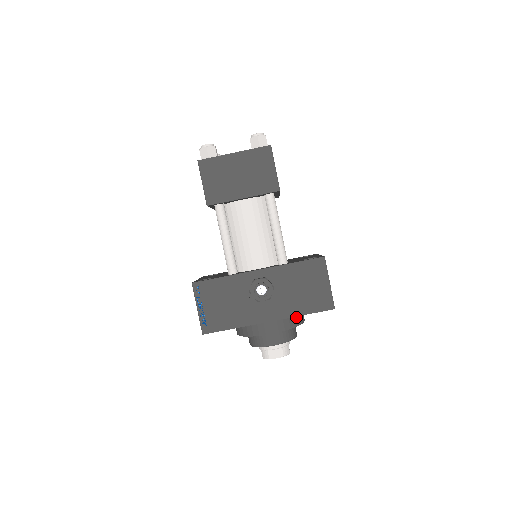
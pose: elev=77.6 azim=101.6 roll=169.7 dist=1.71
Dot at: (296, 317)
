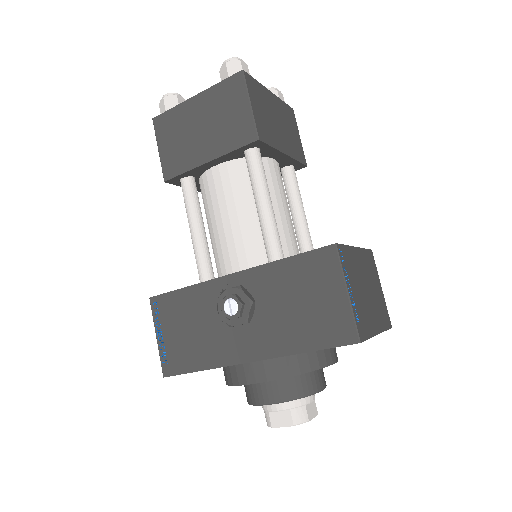
Dot at: (304, 356)
